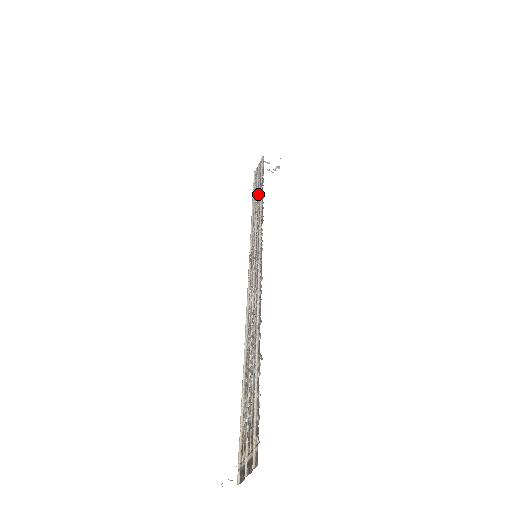
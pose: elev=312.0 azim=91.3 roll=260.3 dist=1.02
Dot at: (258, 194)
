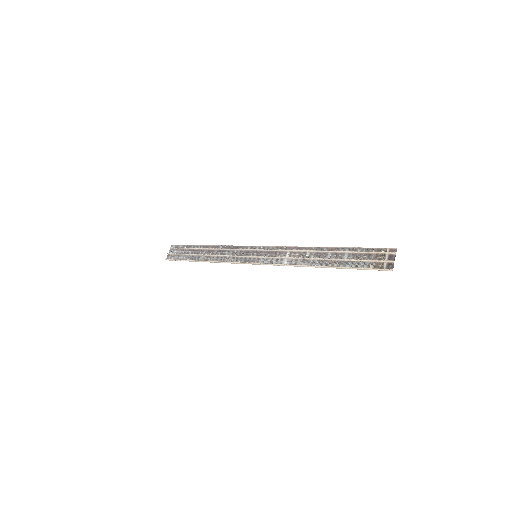
Dot at: (202, 253)
